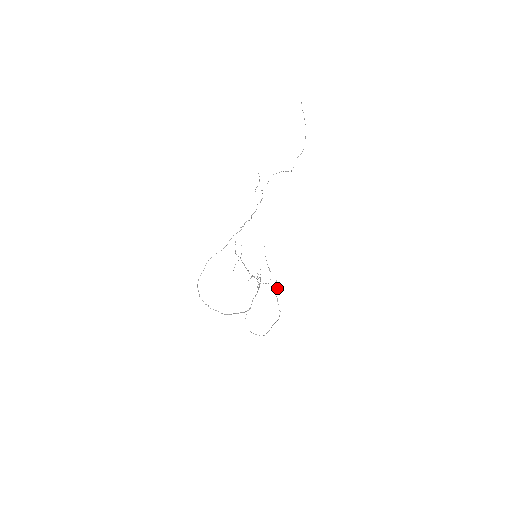
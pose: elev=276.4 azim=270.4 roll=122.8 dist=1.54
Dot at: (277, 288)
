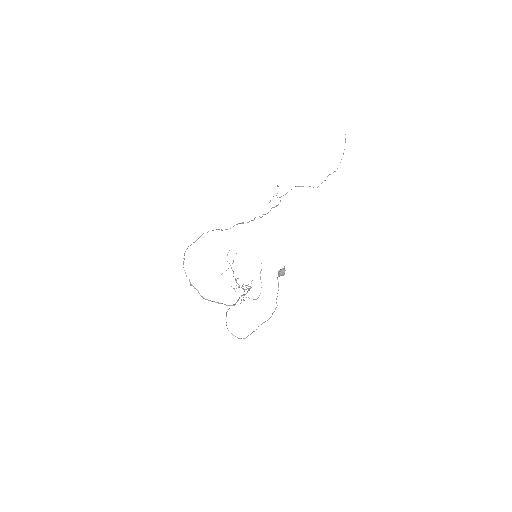
Dot at: (283, 274)
